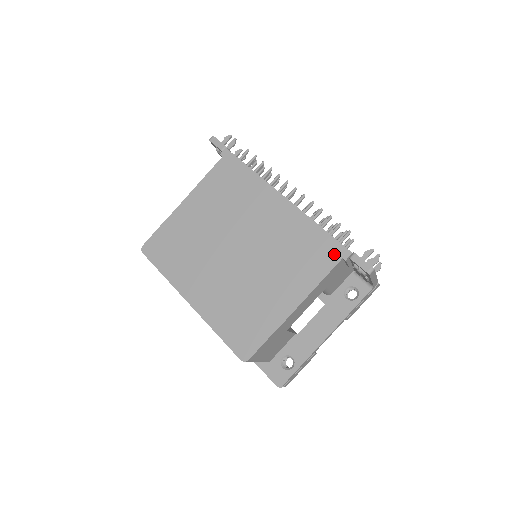
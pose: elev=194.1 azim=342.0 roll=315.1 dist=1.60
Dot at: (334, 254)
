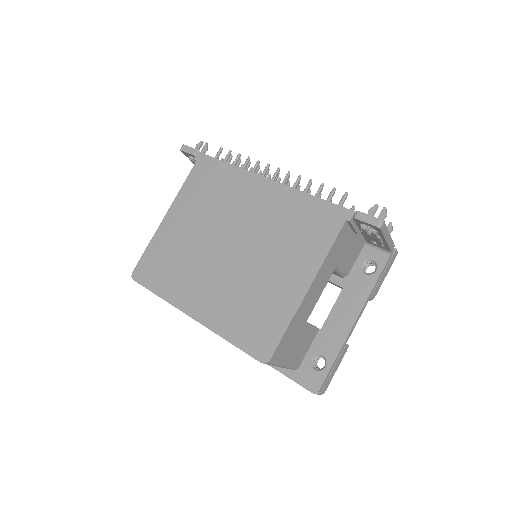
Dot at: (335, 219)
